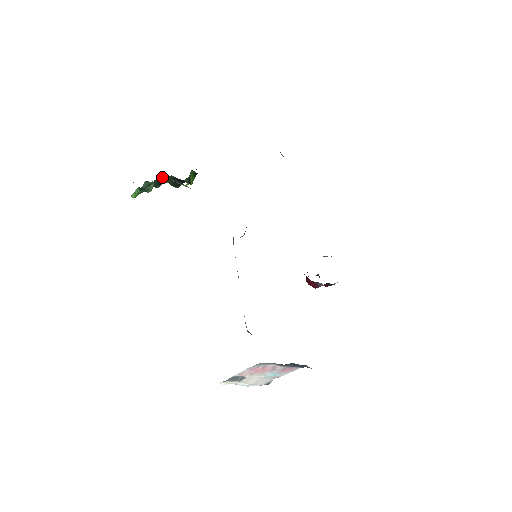
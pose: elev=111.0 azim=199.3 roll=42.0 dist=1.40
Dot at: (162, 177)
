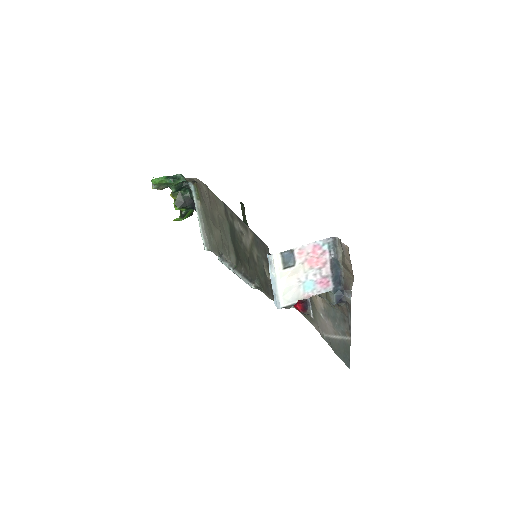
Dot at: (187, 184)
